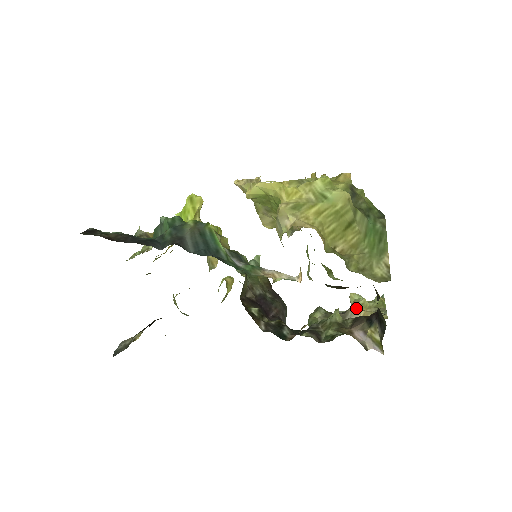
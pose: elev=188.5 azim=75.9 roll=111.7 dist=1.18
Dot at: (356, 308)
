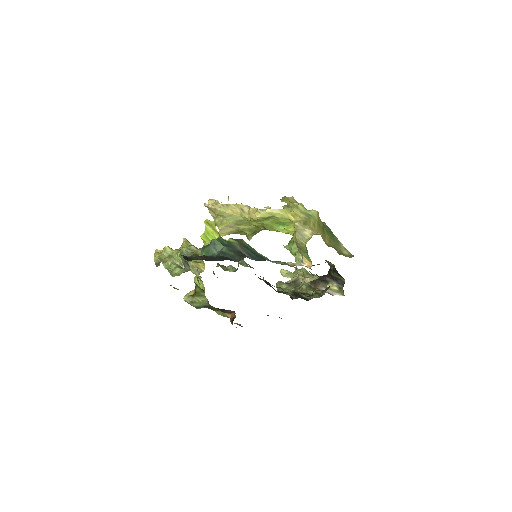
Dot at: (302, 277)
